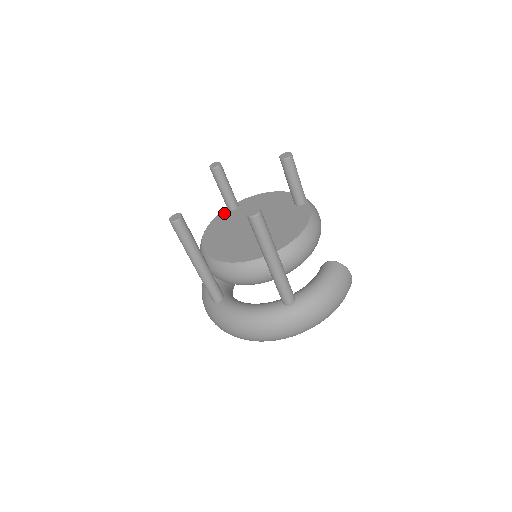
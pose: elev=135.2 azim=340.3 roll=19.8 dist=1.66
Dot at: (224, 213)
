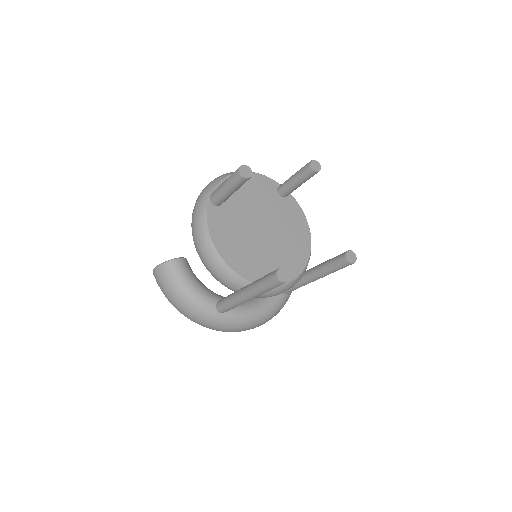
Dot at: (213, 211)
